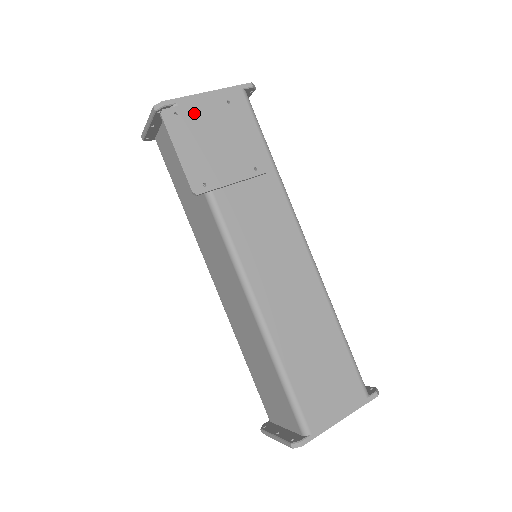
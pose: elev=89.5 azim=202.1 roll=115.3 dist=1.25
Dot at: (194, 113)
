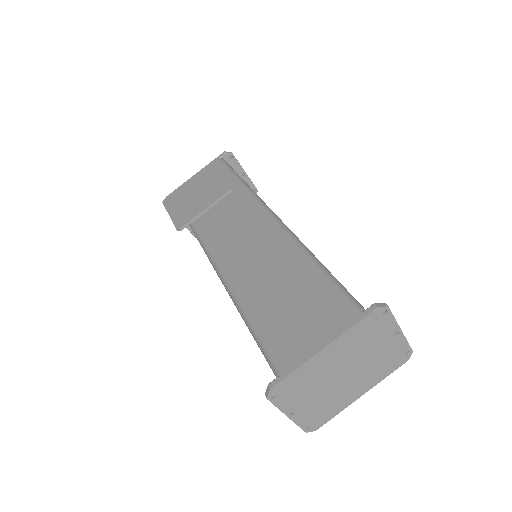
Dot at: (183, 189)
